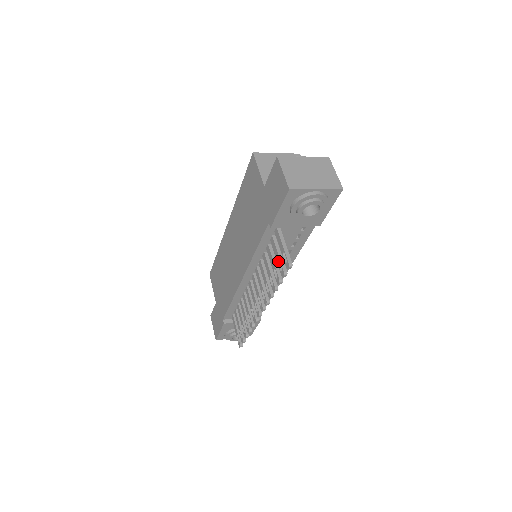
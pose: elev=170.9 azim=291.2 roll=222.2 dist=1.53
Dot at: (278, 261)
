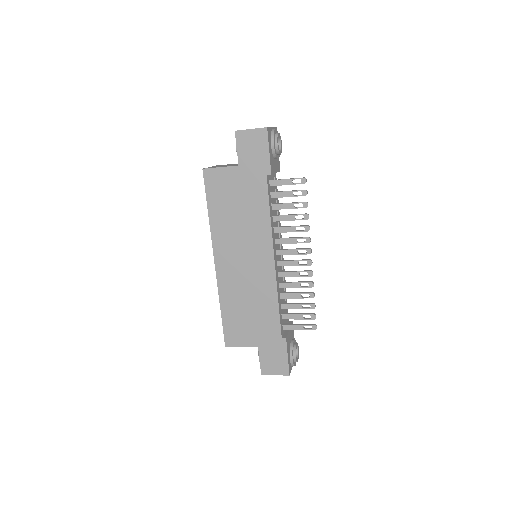
Dot at: (293, 195)
